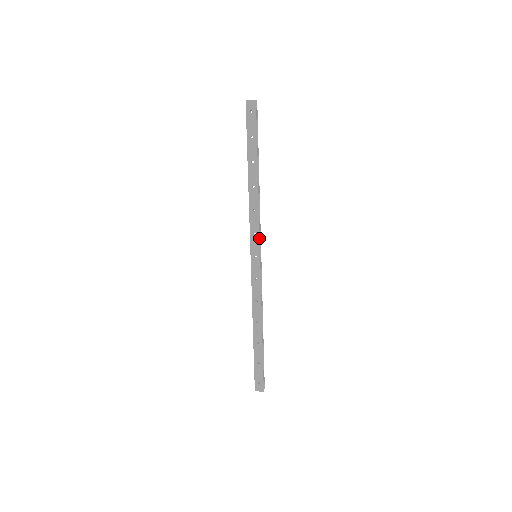
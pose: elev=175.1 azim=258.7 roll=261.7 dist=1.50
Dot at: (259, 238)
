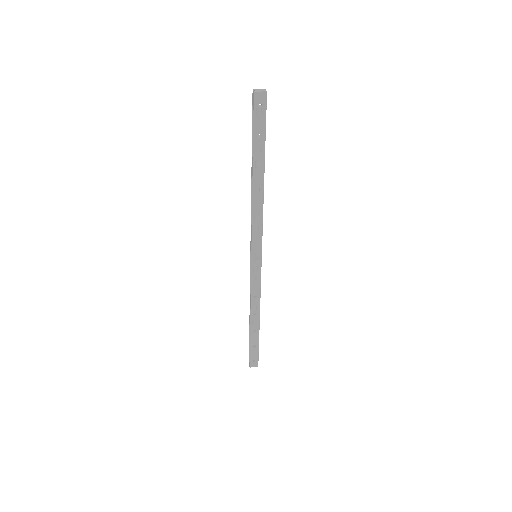
Dot at: occluded
